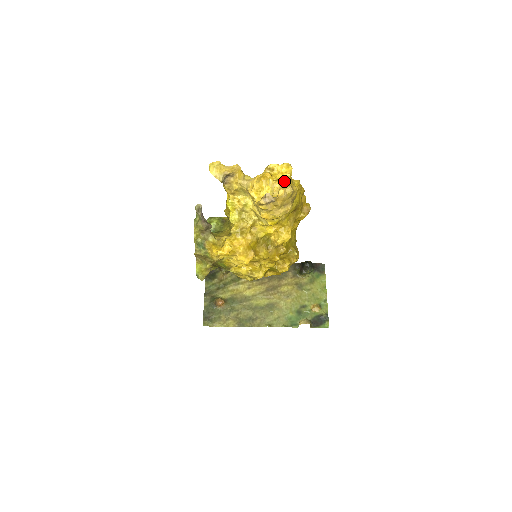
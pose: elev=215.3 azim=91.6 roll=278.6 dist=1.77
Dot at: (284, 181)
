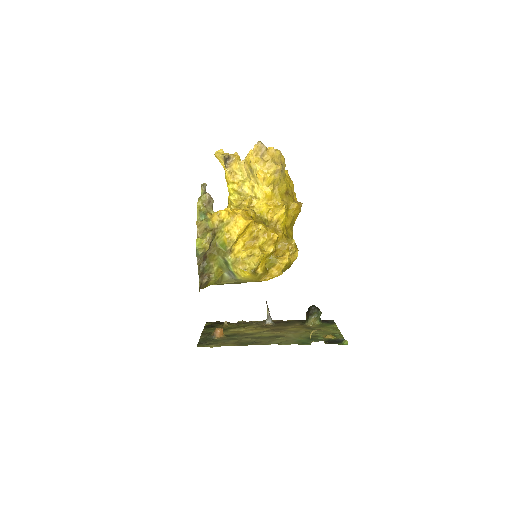
Dot at: occluded
